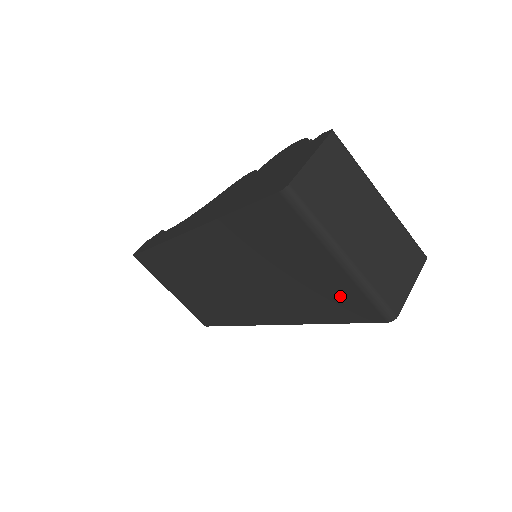
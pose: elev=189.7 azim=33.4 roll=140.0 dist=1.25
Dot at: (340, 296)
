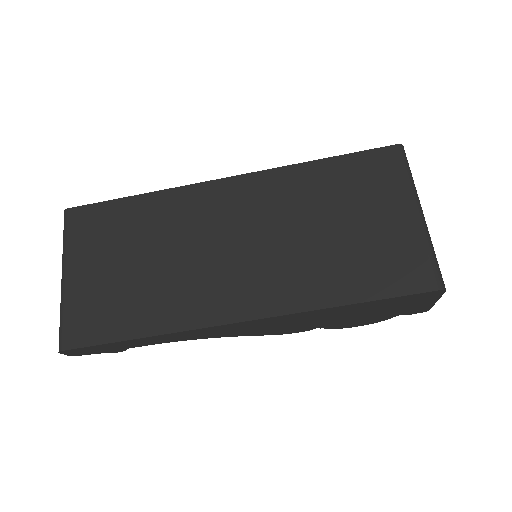
Dot at: (395, 256)
